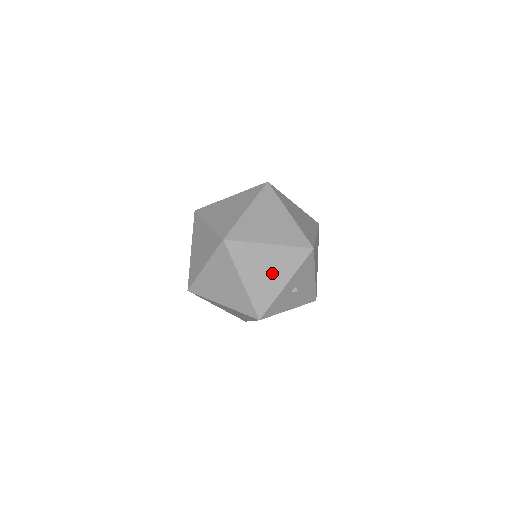
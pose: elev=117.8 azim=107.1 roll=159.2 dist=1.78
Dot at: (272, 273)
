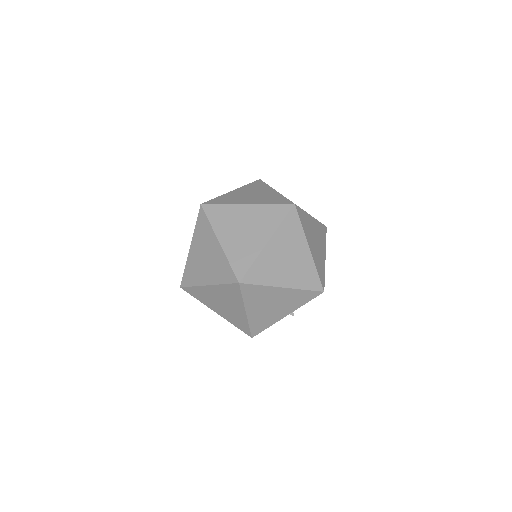
Dot at: (277, 308)
